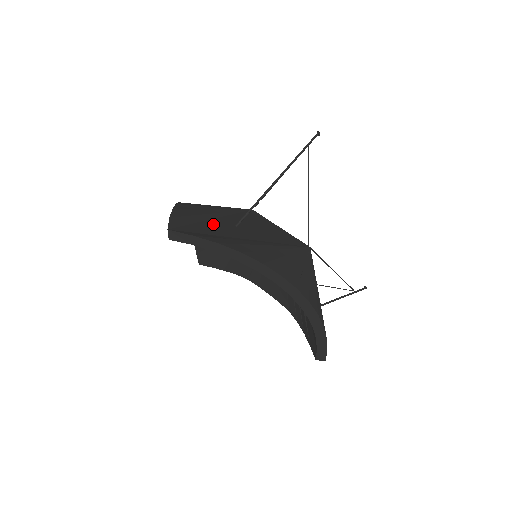
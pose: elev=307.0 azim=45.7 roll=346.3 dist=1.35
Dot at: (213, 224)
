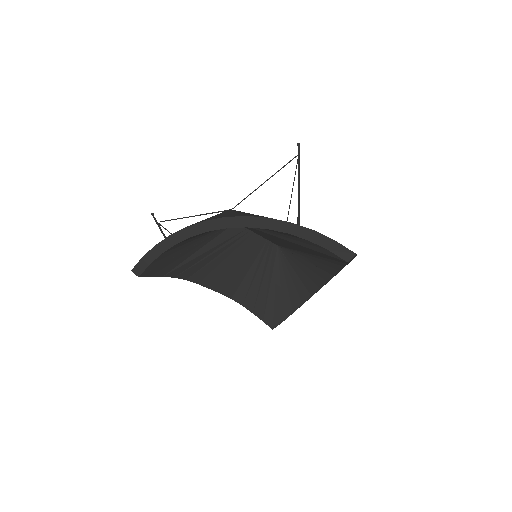
Dot at: occluded
